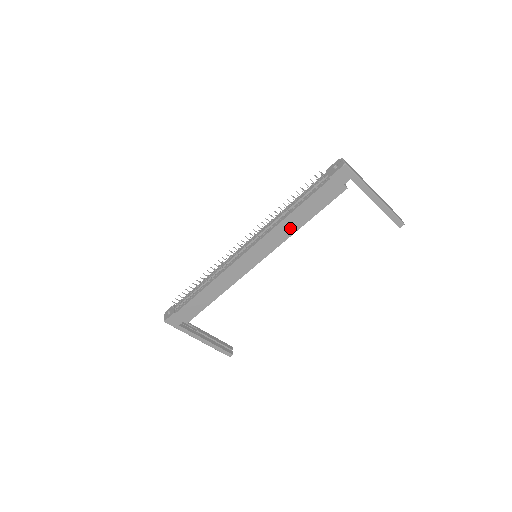
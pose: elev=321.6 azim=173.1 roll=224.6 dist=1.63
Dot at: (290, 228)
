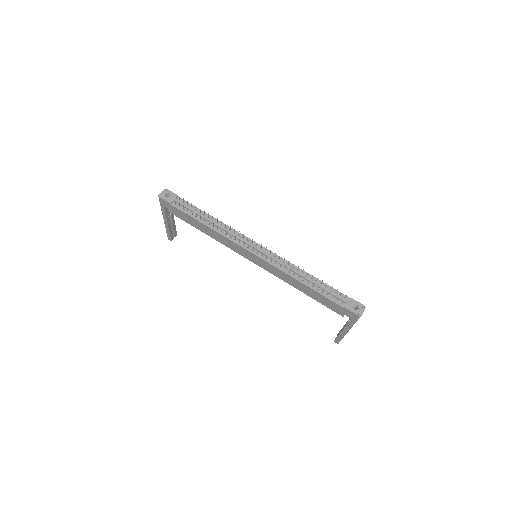
Dot at: (291, 282)
